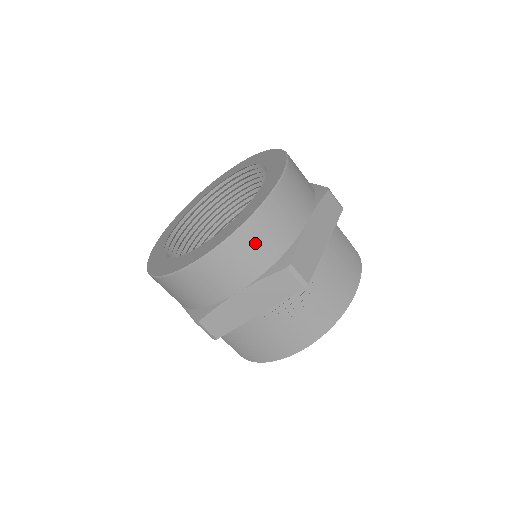
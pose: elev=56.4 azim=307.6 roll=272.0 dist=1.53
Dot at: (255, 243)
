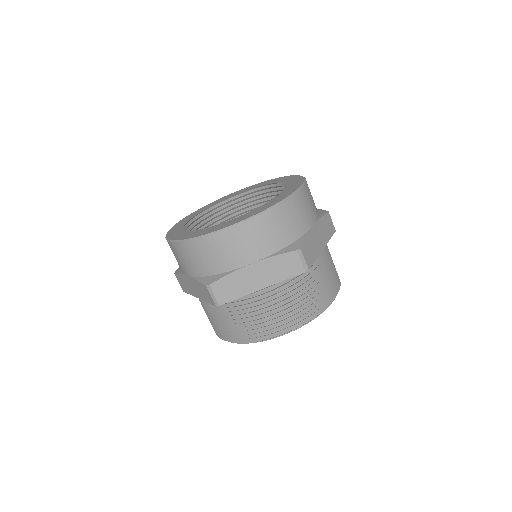
Dot at: (276, 225)
